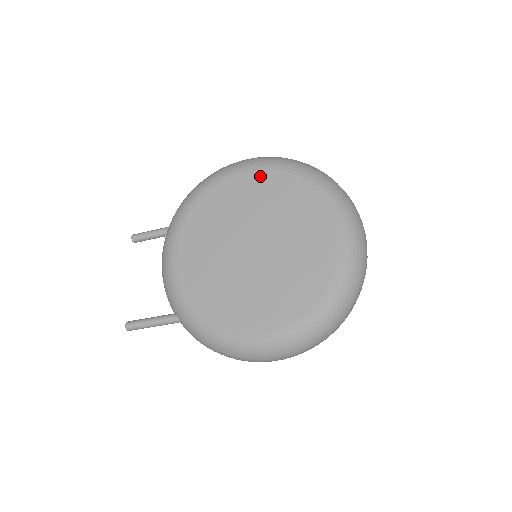
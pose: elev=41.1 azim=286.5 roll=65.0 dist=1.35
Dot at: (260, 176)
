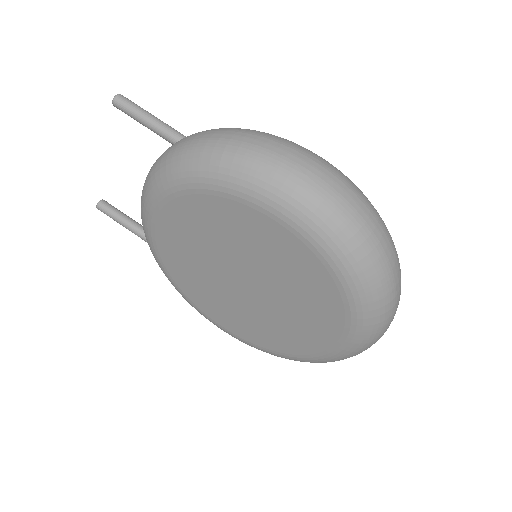
Dot at: occluded
